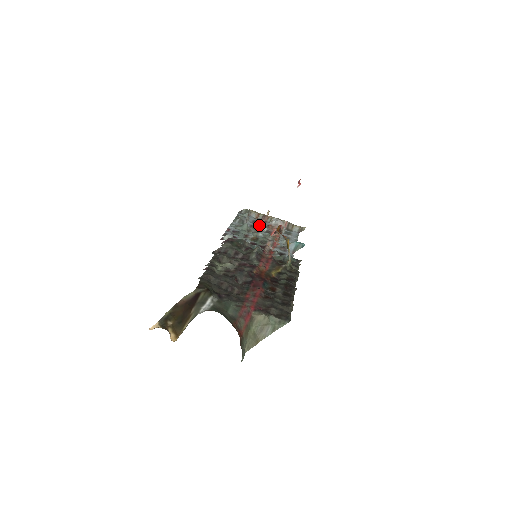
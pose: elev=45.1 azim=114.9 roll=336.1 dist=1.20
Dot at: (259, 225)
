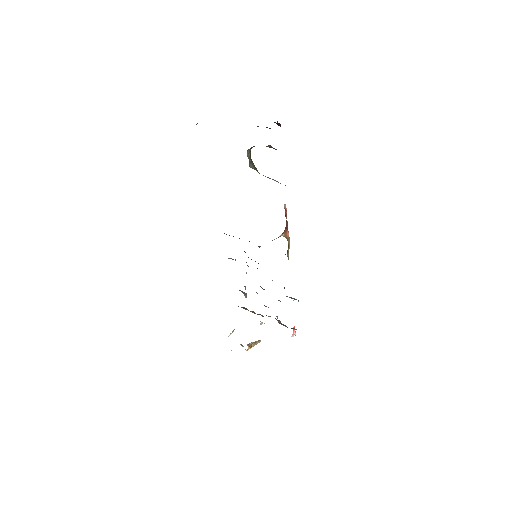
Dot at: occluded
